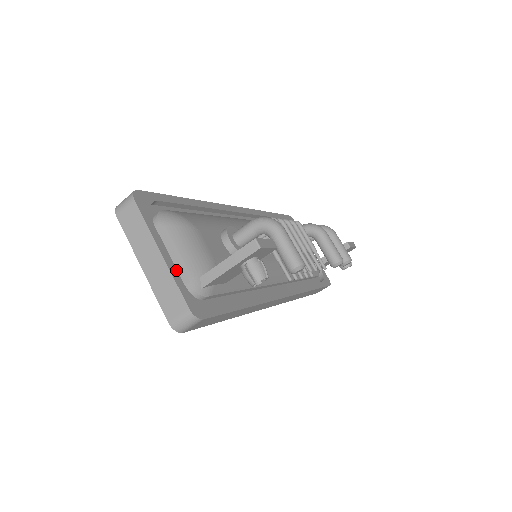
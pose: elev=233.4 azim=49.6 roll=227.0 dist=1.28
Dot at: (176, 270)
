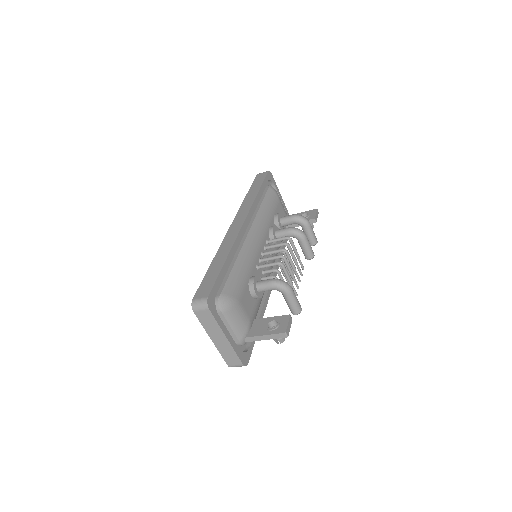
Dot at: (234, 342)
